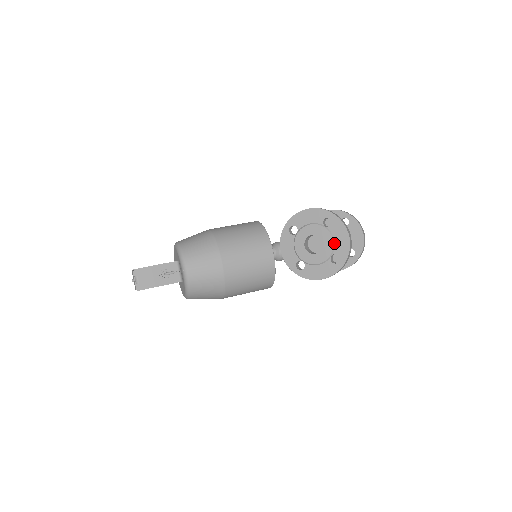
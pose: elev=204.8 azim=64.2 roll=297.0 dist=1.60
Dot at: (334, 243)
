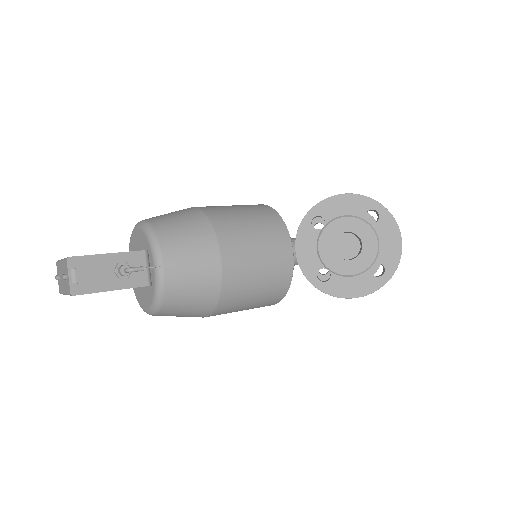
Dot at: (378, 247)
